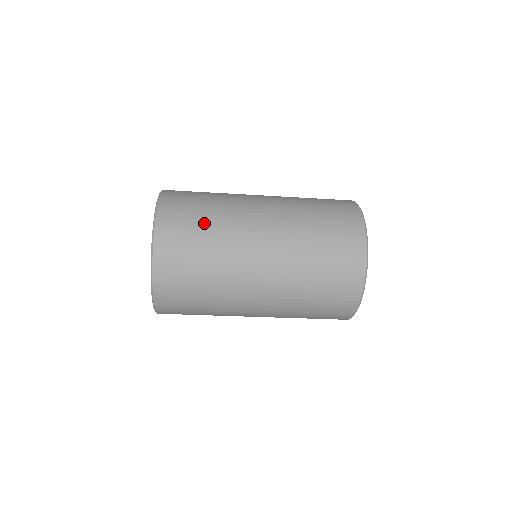
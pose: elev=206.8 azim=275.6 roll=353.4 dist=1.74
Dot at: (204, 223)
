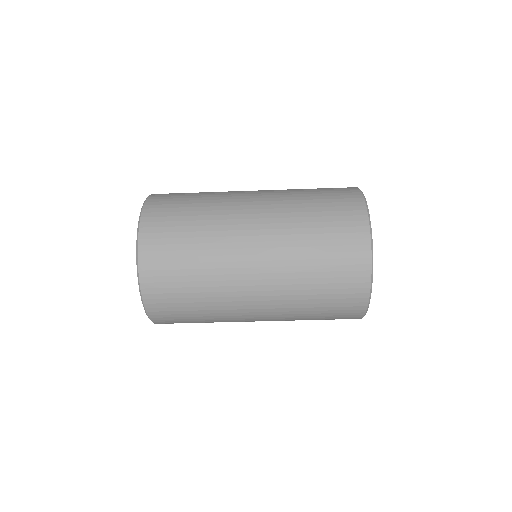
Dot at: (197, 193)
